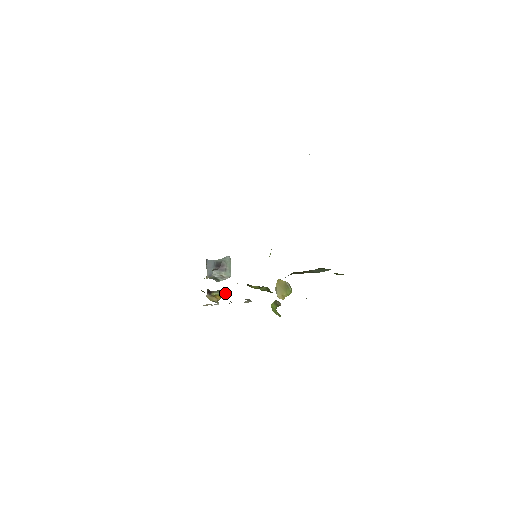
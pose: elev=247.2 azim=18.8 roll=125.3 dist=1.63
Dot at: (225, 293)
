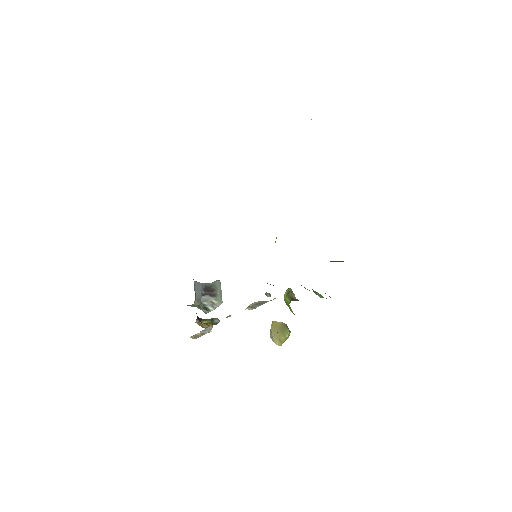
Dot at: (217, 322)
